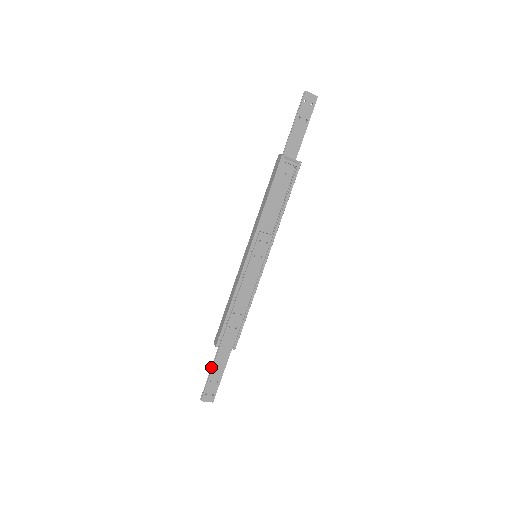
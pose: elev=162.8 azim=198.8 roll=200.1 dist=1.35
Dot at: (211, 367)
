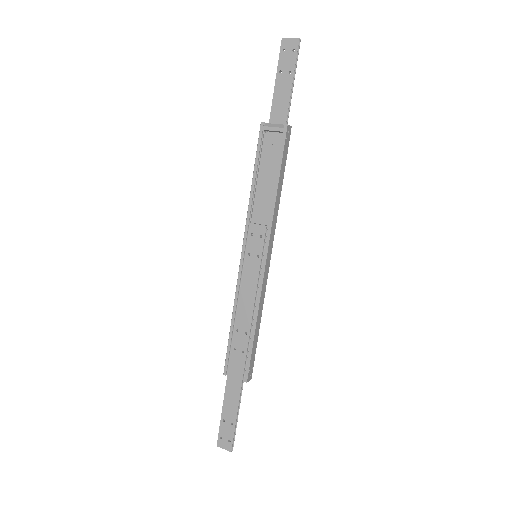
Dot at: (224, 402)
